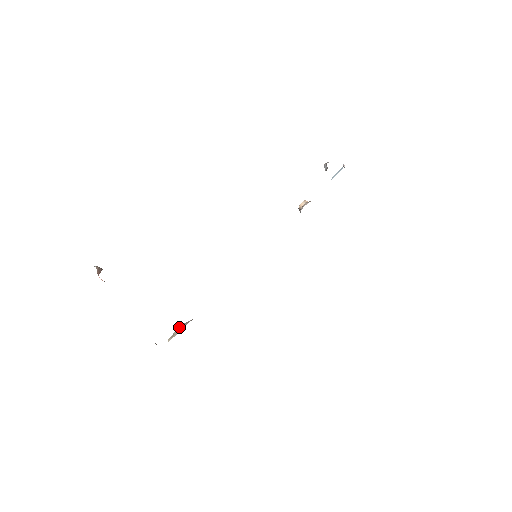
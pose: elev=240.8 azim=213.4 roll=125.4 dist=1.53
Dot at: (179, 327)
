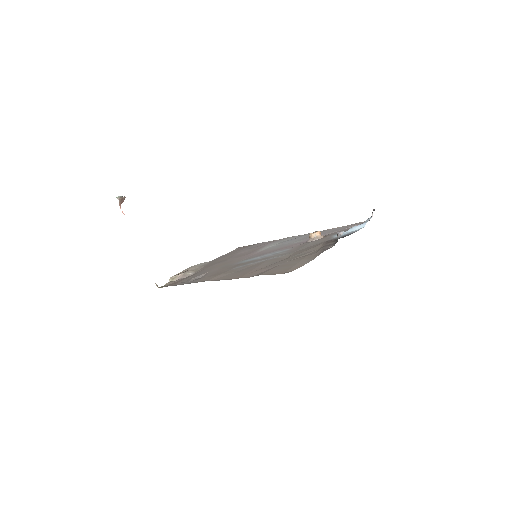
Dot at: (180, 274)
